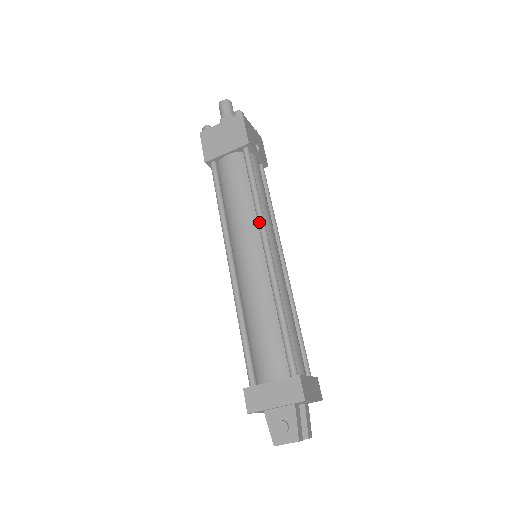
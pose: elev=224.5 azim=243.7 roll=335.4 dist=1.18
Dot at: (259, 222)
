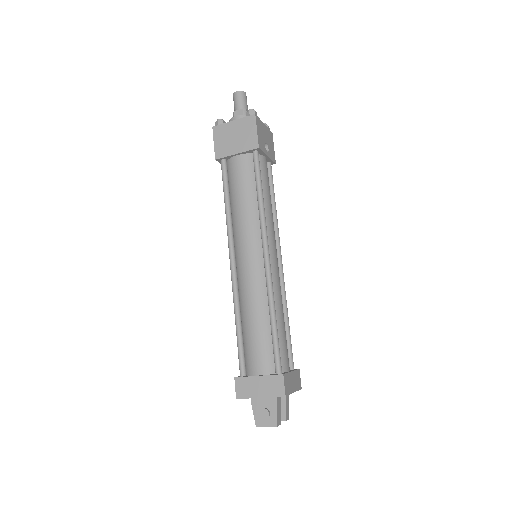
Dot at: (261, 229)
